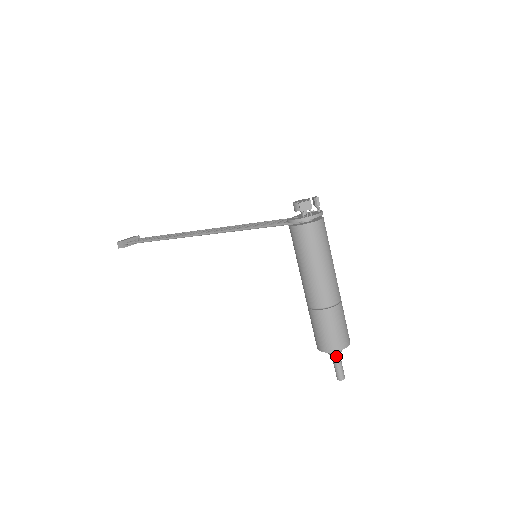
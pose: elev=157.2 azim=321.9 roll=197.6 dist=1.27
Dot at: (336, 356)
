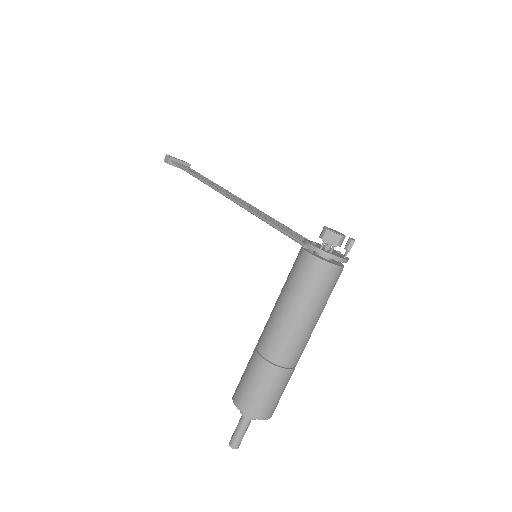
Dot at: (245, 419)
